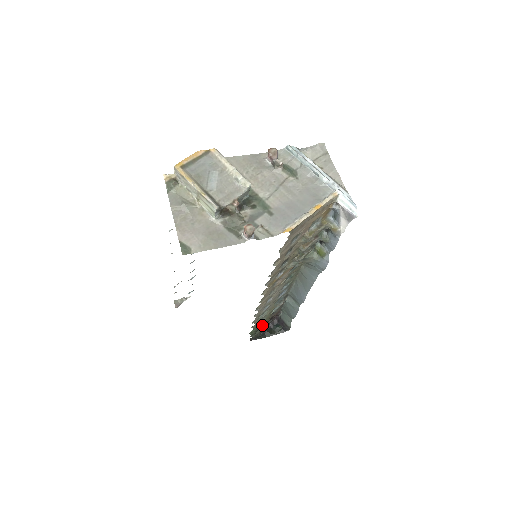
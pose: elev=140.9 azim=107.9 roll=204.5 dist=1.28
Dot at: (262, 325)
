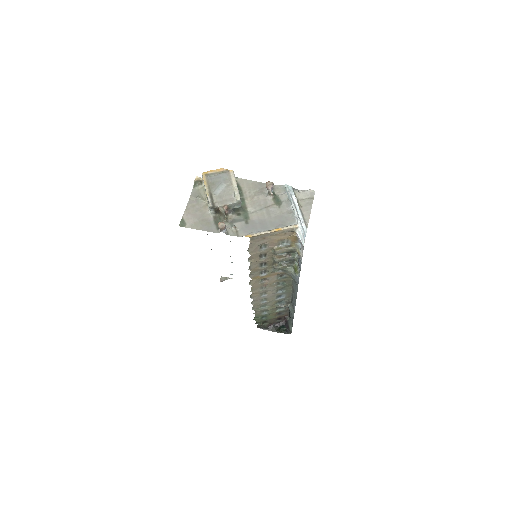
Dot at: (269, 319)
